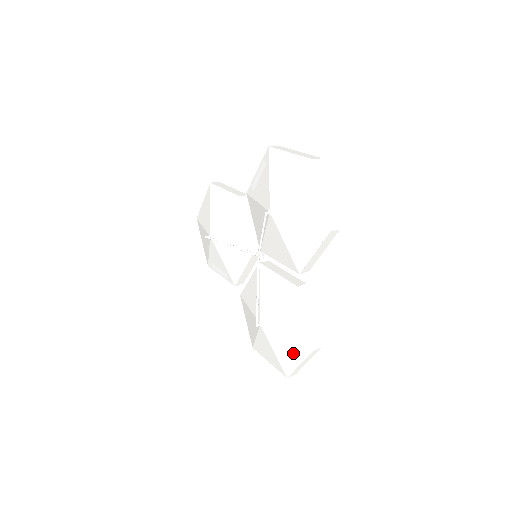
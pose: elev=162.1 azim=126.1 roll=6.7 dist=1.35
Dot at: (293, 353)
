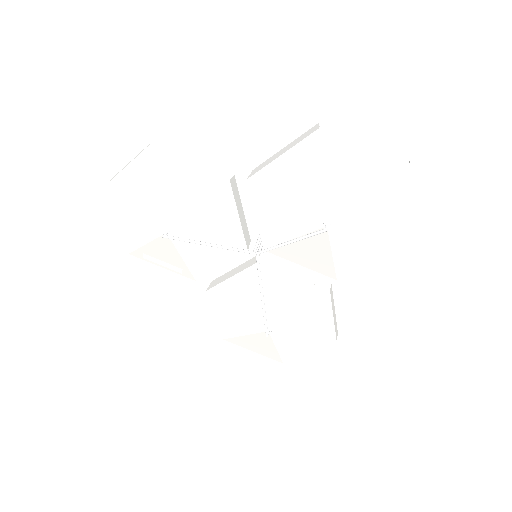
Dot at: (306, 347)
